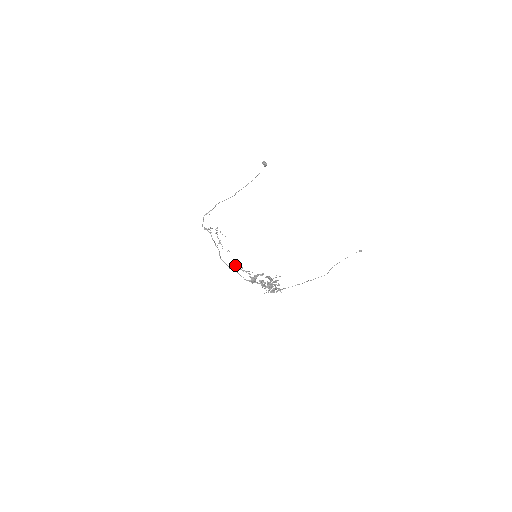
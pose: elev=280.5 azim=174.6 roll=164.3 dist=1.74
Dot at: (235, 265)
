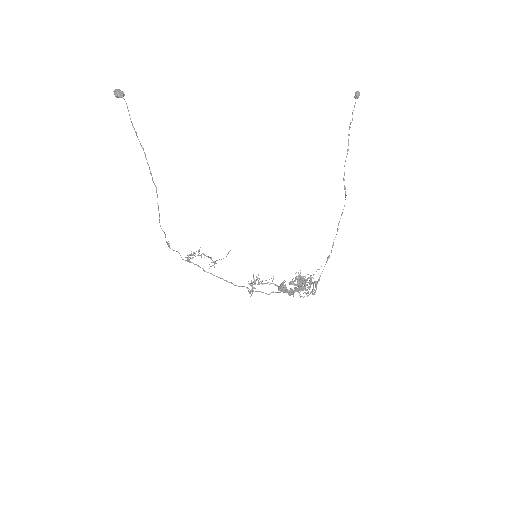
Dot at: (252, 292)
